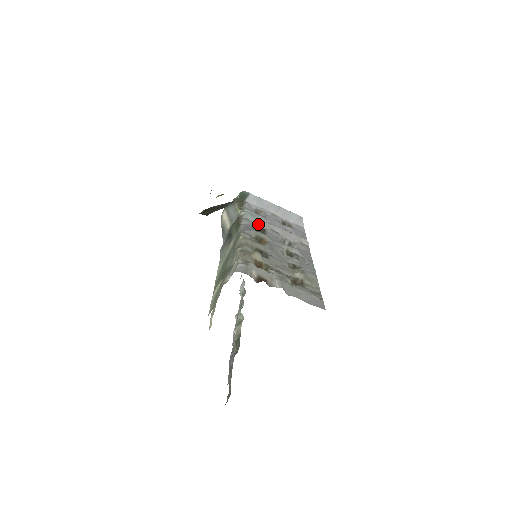
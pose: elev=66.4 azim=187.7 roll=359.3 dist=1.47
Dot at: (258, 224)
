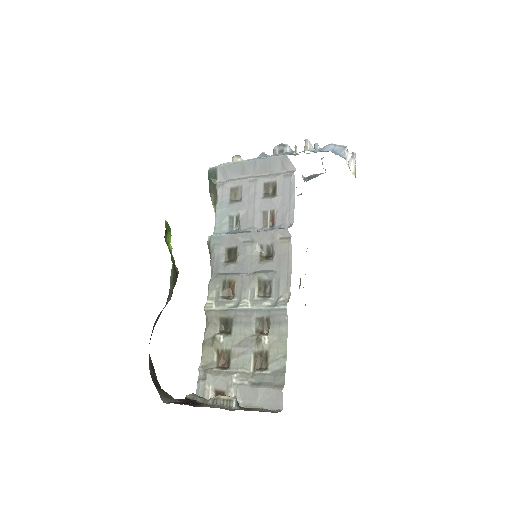
Dot at: (227, 244)
